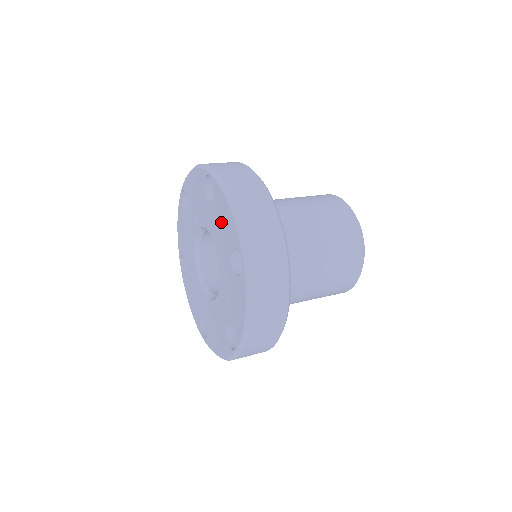
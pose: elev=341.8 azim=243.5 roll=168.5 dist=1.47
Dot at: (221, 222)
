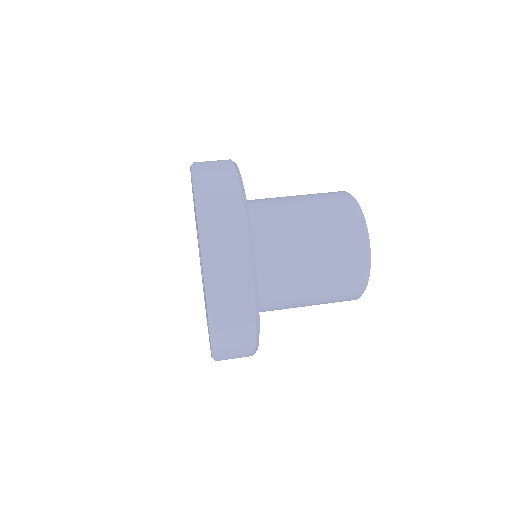
Dot at: occluded
